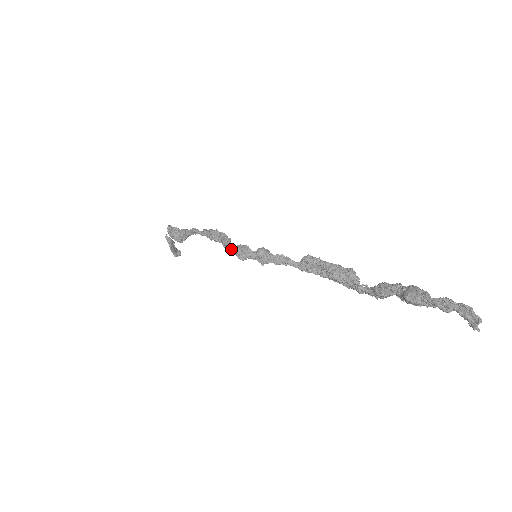
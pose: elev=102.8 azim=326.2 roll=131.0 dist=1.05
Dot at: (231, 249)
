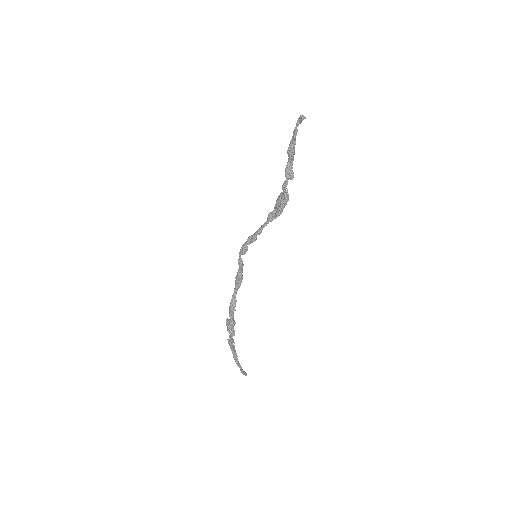
Dot at: (239, 254)
